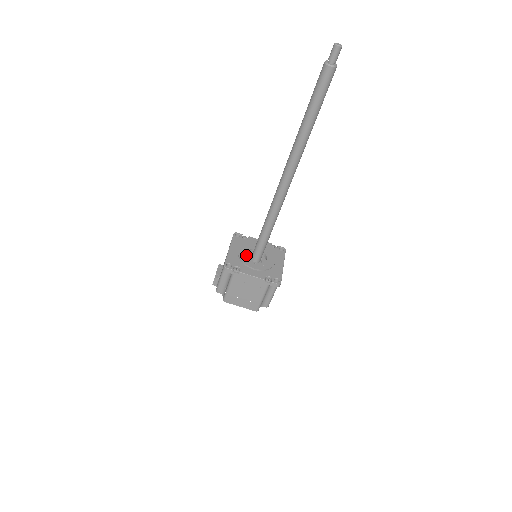
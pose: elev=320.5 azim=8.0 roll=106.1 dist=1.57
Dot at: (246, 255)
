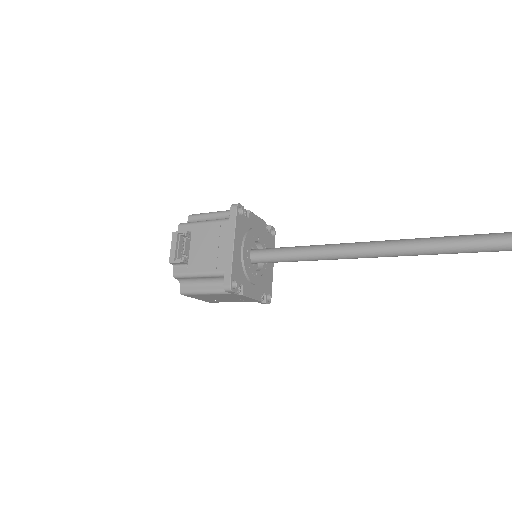
Dot at: occluded
